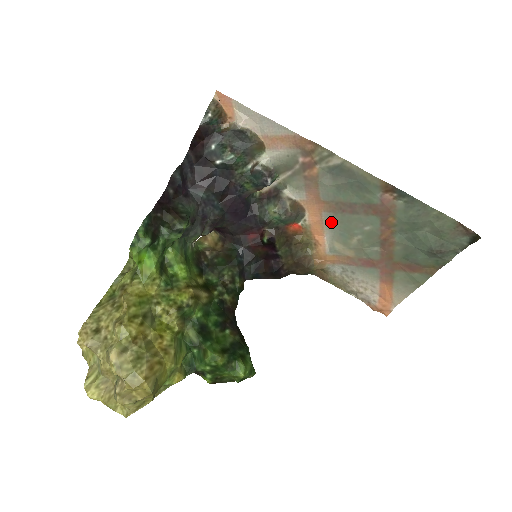
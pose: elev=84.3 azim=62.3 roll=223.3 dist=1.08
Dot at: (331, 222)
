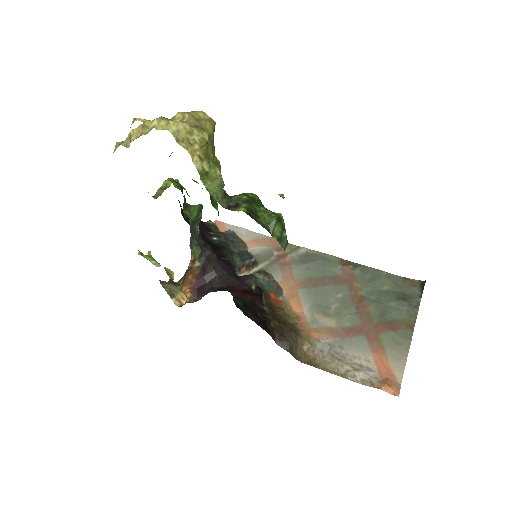
Dot at: (307, 297)
